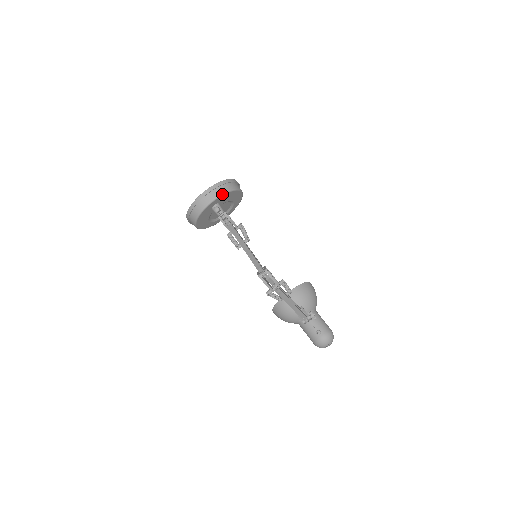
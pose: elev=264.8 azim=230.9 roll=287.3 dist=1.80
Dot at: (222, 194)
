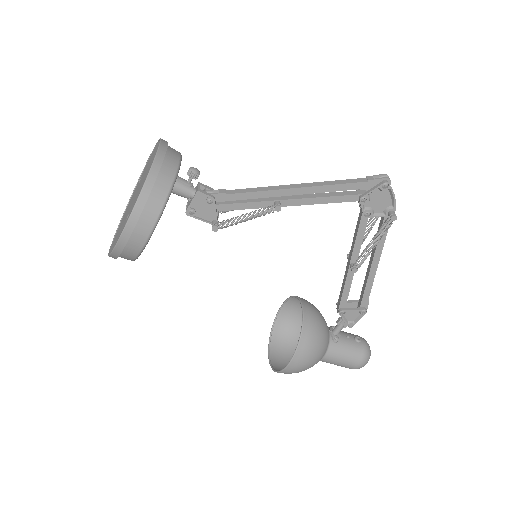
Dot at: (180, 153)
